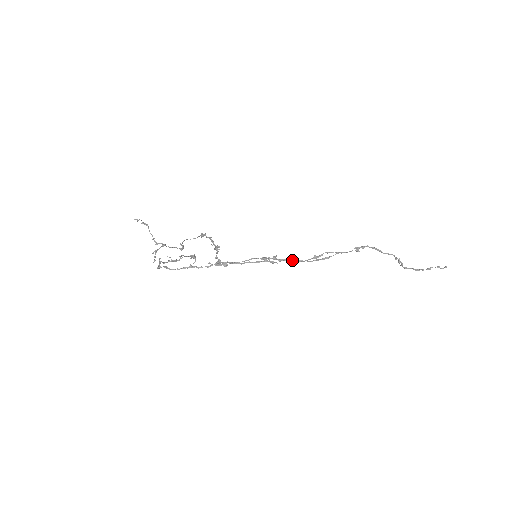
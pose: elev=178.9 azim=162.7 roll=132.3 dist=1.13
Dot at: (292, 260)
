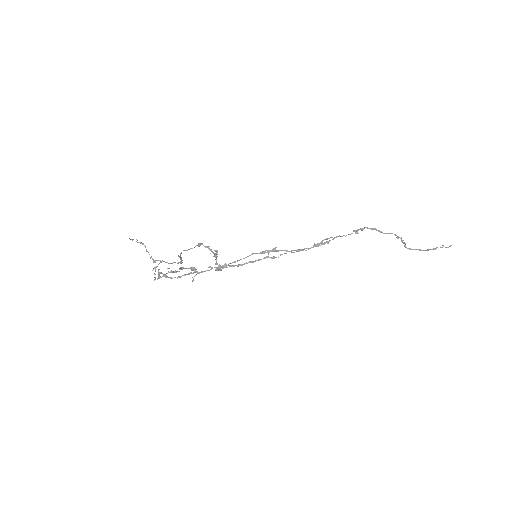
Dot at: (292, 250)
